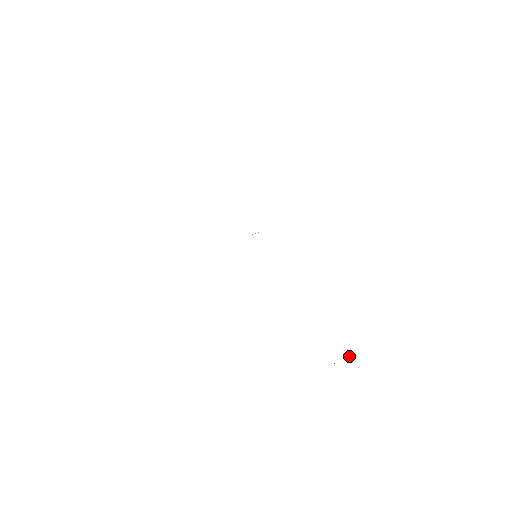
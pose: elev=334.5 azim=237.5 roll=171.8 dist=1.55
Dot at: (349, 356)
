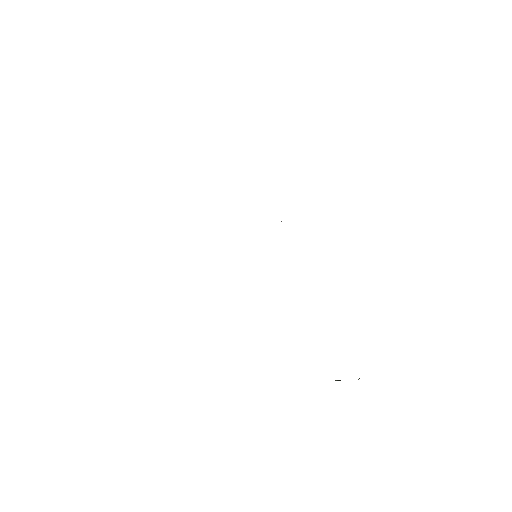
Dot at: occluded
